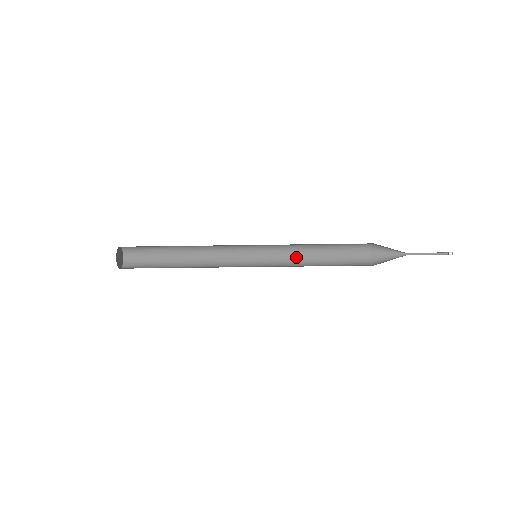
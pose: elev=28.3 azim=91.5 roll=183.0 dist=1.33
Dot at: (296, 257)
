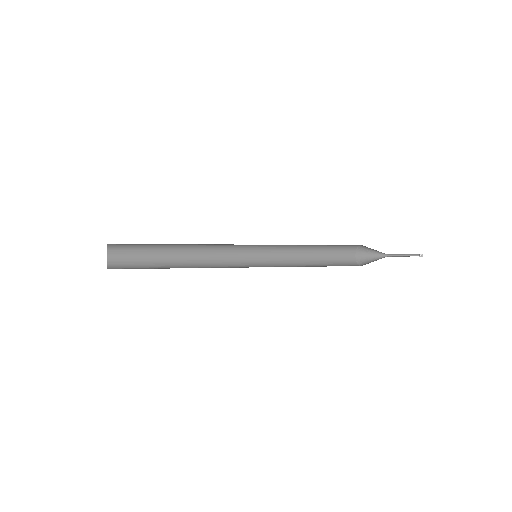
Dot at: (290, 255)
